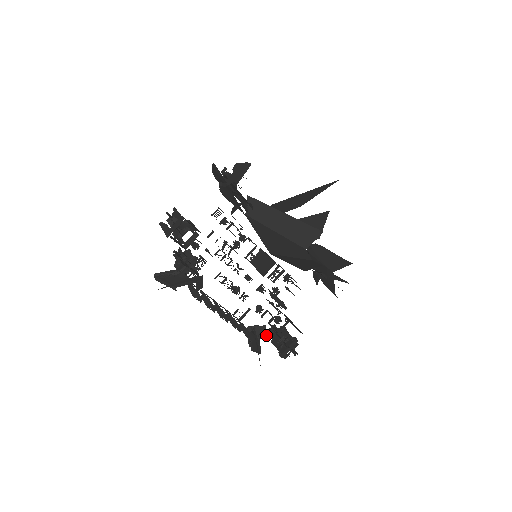
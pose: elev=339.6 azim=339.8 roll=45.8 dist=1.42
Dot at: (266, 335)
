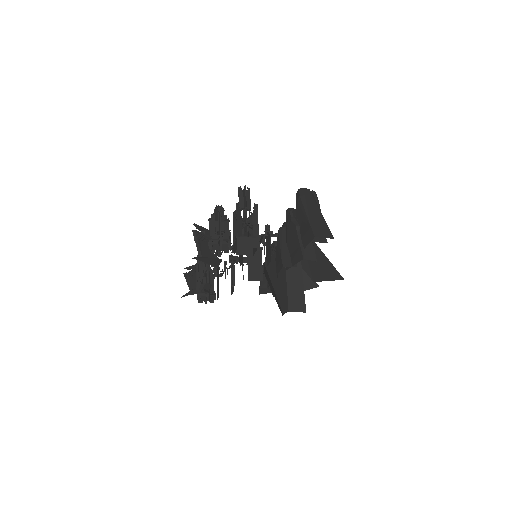
Dot at: (207, 291)
